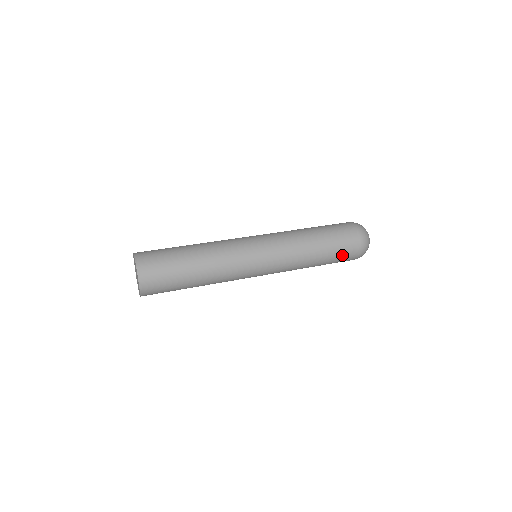
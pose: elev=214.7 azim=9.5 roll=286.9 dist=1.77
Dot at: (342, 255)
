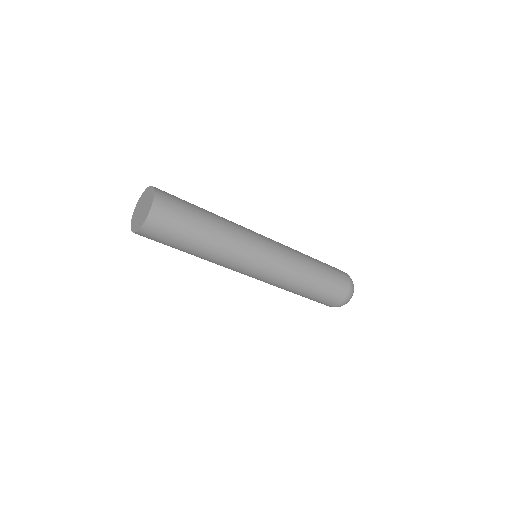
Dot at: (335, 281)
